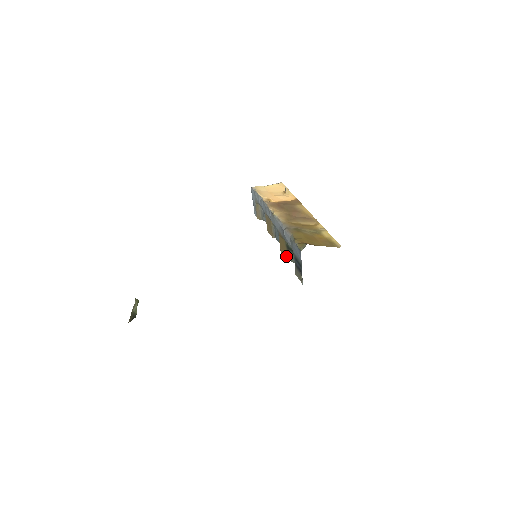
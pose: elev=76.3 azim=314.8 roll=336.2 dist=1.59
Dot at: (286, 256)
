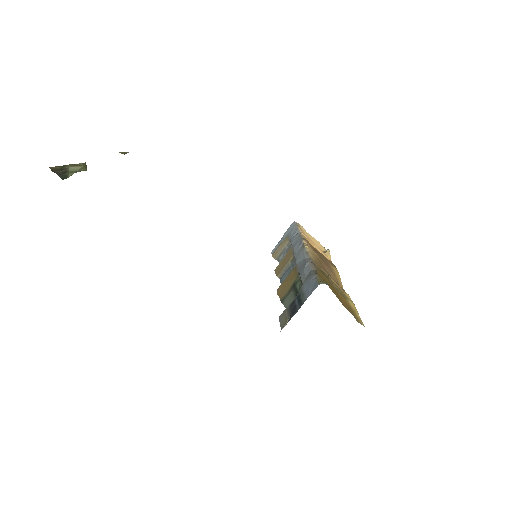
Dot at: (281, 297)
